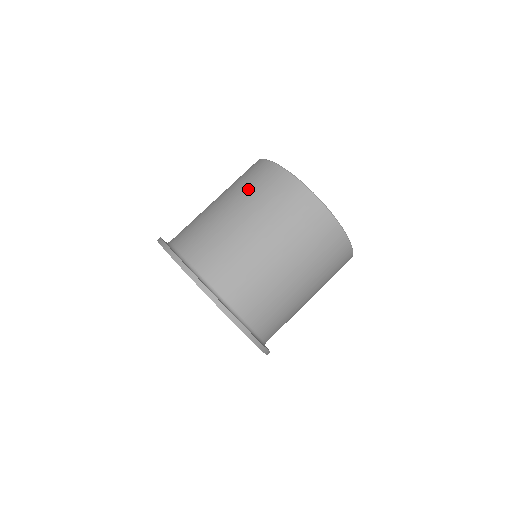
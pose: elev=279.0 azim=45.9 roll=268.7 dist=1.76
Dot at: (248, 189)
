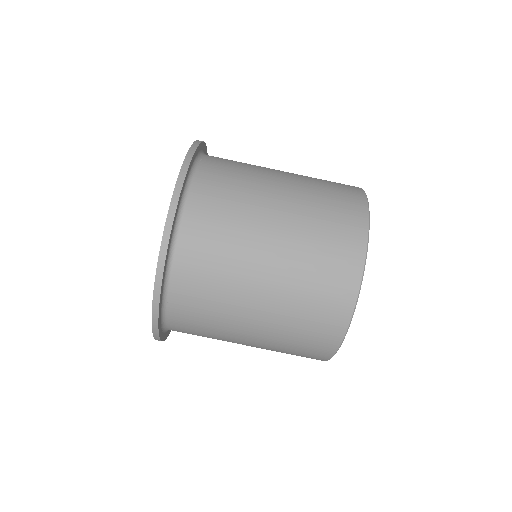
Dot at: (302, 294)
